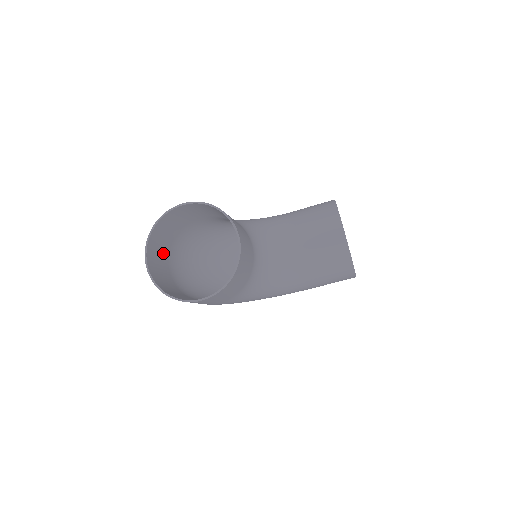
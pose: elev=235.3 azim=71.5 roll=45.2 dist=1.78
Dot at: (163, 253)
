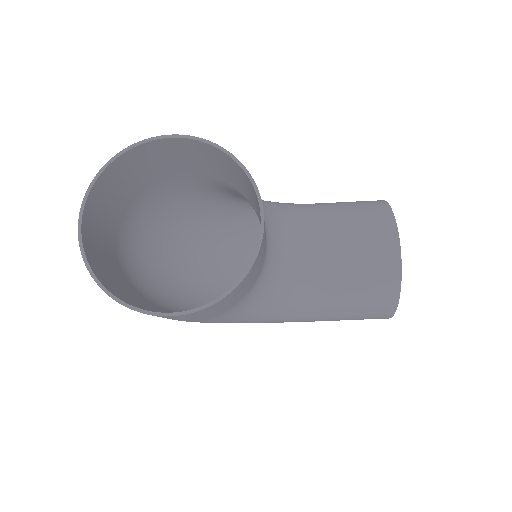
Dot at: (113, 216)
